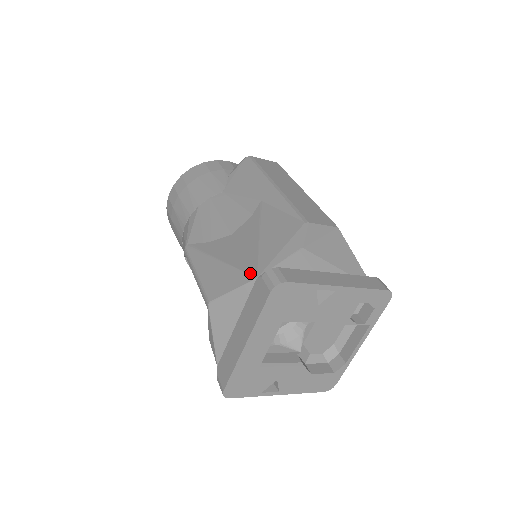
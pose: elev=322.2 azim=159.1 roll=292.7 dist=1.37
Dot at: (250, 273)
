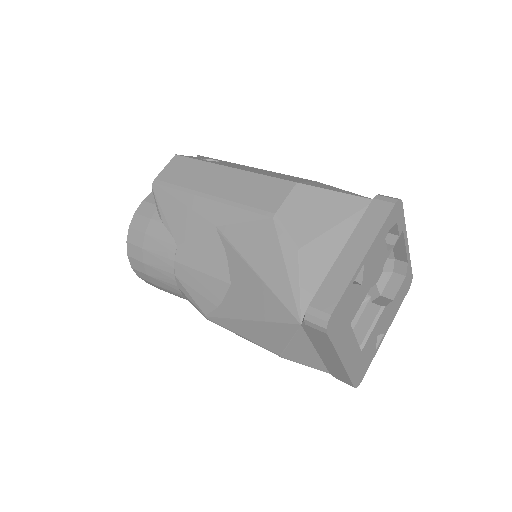
Dot at: (290, 322)
